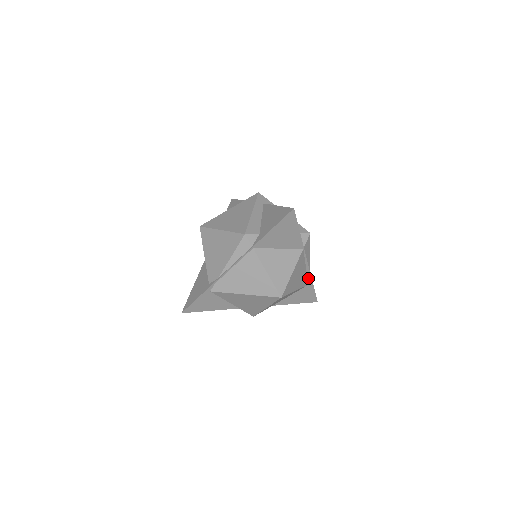
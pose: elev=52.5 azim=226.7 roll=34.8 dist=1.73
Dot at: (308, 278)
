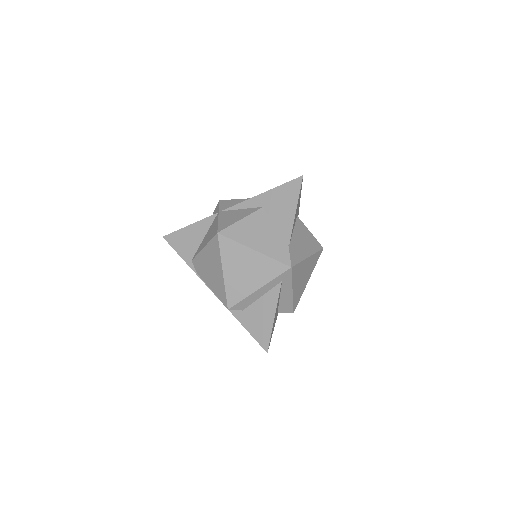
Dot at: occluded
